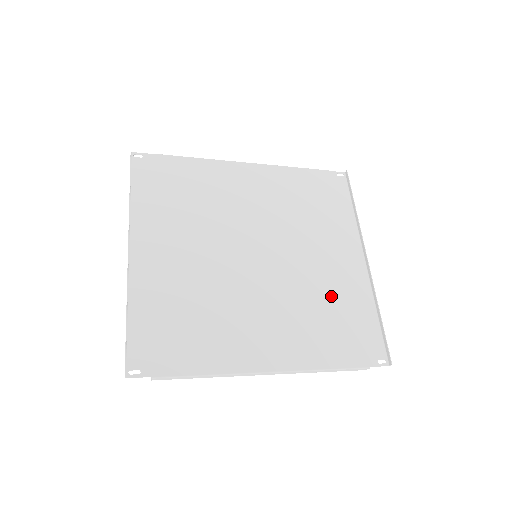
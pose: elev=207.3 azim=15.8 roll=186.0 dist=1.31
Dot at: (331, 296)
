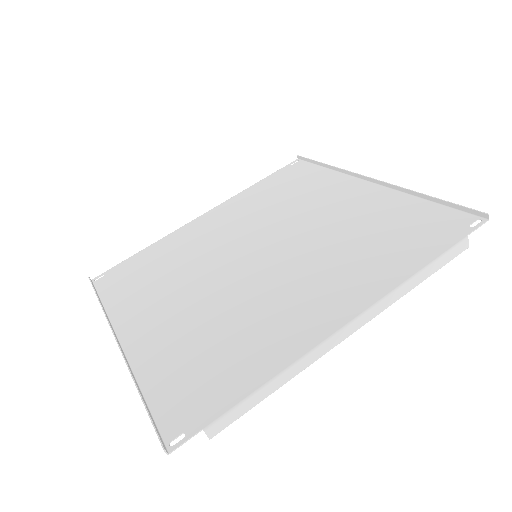
Dot at: (361, 224)
